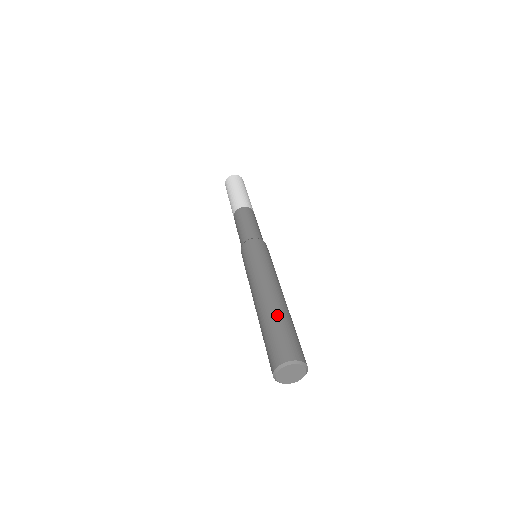
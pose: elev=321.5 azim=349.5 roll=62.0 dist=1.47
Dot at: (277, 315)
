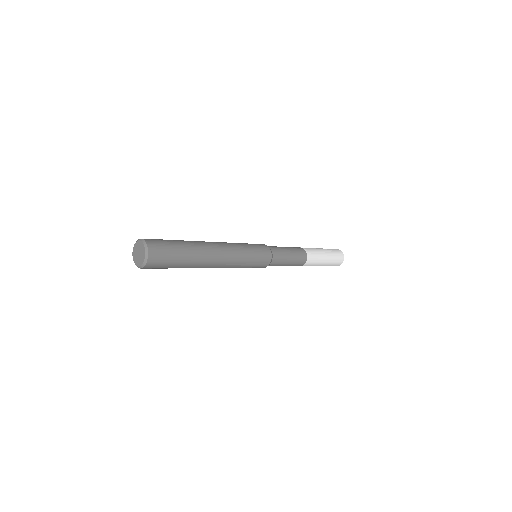
Dot at: occluded
